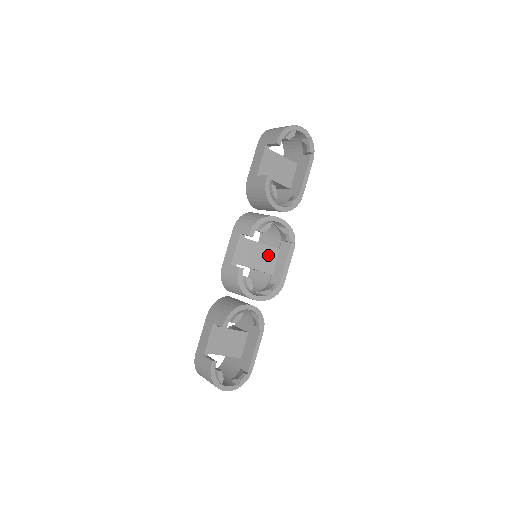
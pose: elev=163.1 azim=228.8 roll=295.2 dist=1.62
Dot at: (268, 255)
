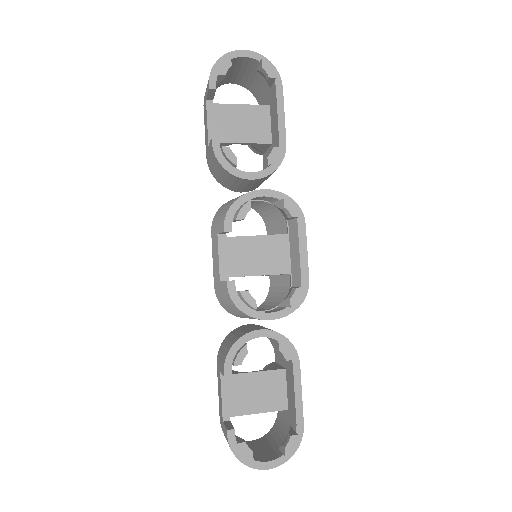
Dot at: (273, 248)
